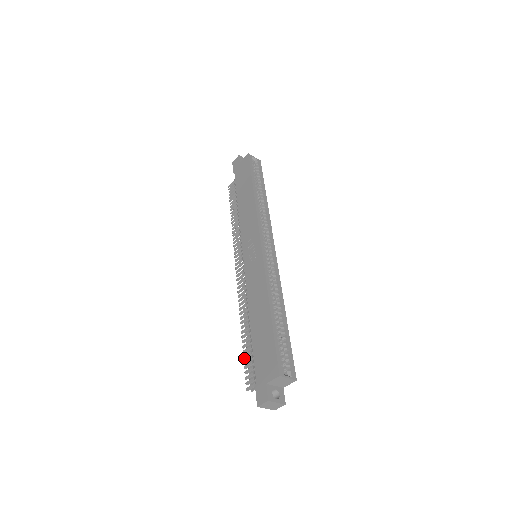
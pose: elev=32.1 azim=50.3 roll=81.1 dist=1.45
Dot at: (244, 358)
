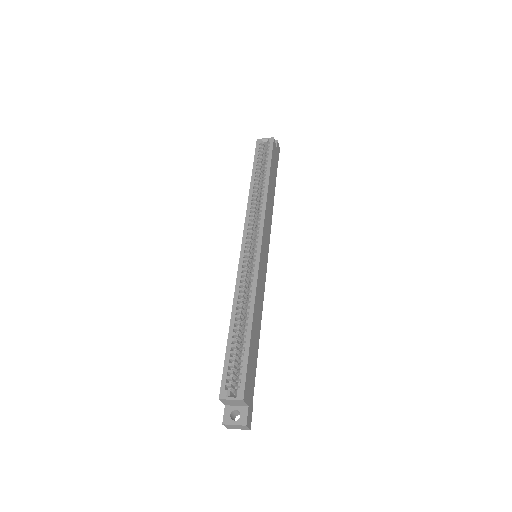
Dot at: occluded
